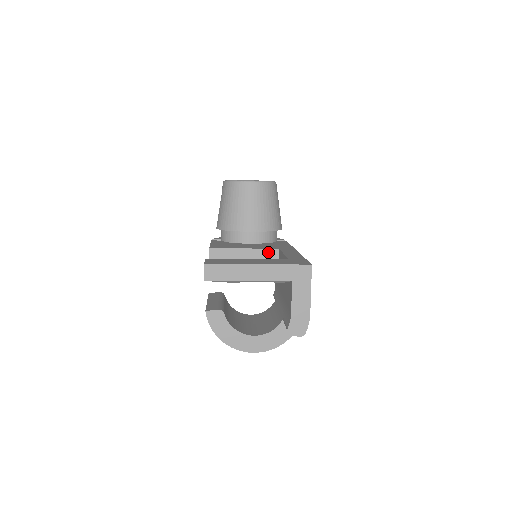
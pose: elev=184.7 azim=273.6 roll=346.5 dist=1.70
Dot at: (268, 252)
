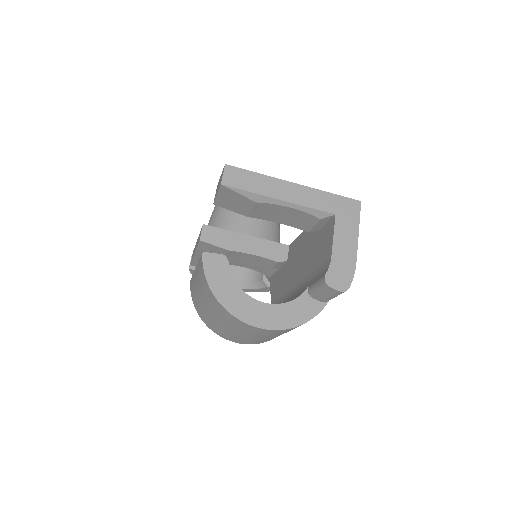
Dot at: (275, 246)
